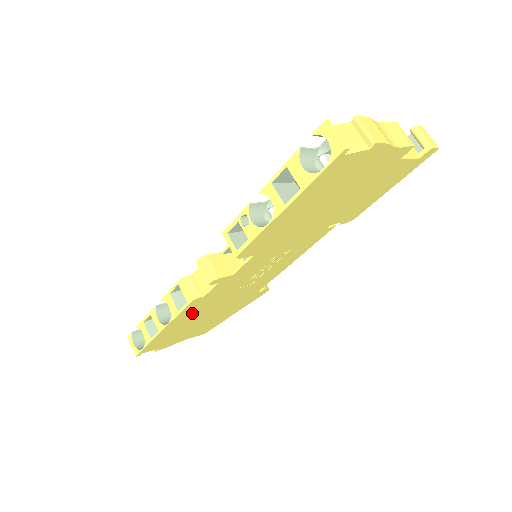
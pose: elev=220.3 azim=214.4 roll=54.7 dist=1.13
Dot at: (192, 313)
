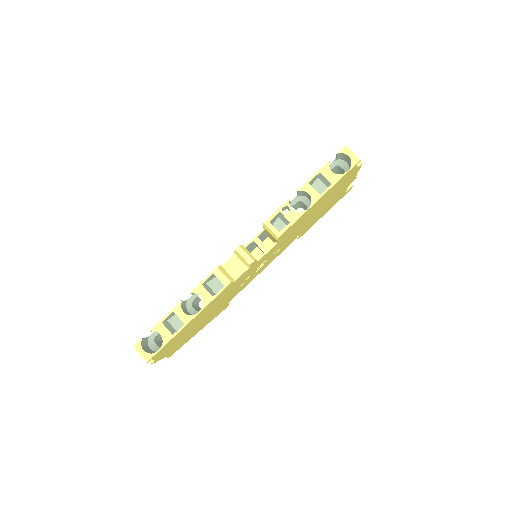
Dot at: (211, 306)
